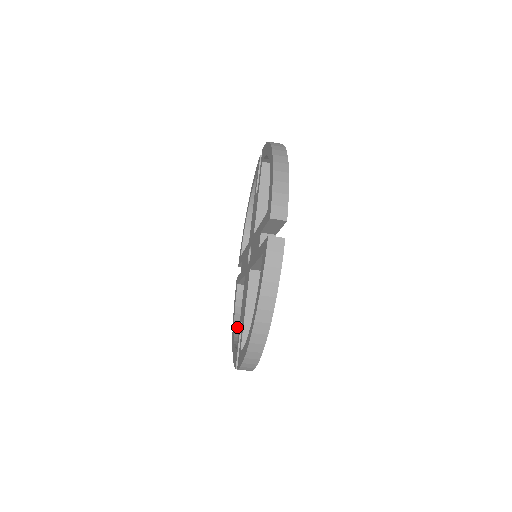
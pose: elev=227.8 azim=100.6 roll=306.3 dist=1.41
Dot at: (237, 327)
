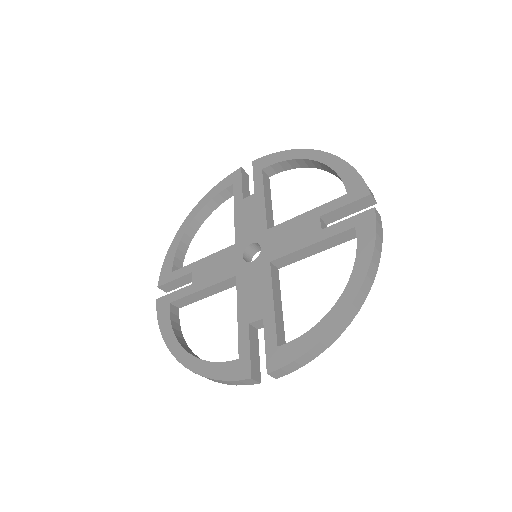
Dot at: (195, 221)
